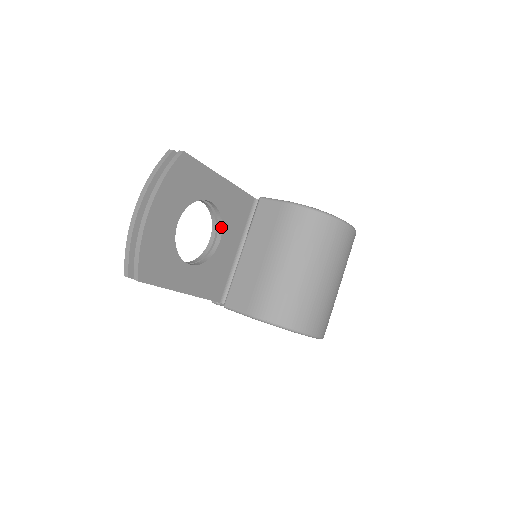
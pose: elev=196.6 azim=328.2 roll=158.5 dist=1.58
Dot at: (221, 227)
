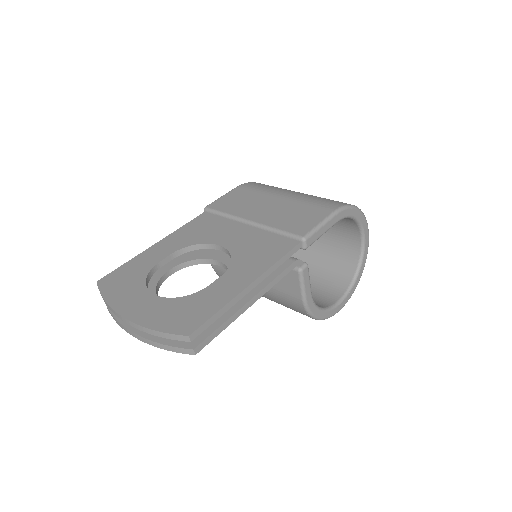
Dot at: occluded
